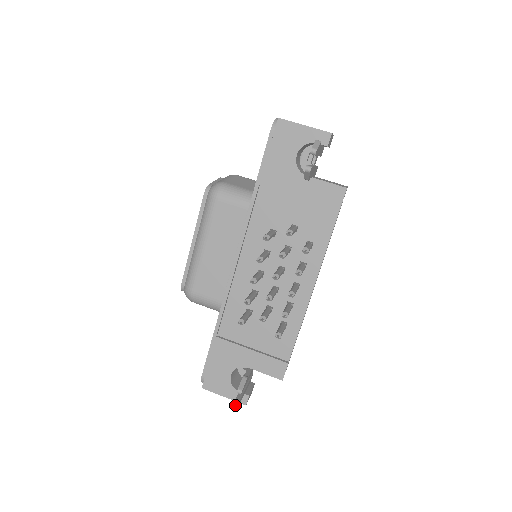
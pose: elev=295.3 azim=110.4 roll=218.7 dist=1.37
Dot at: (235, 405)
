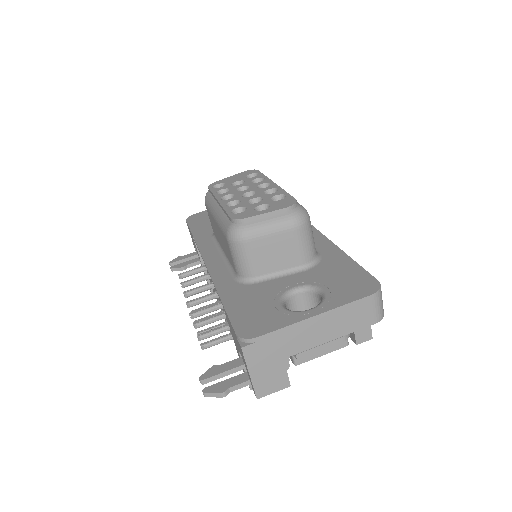
Dot at: occluded
